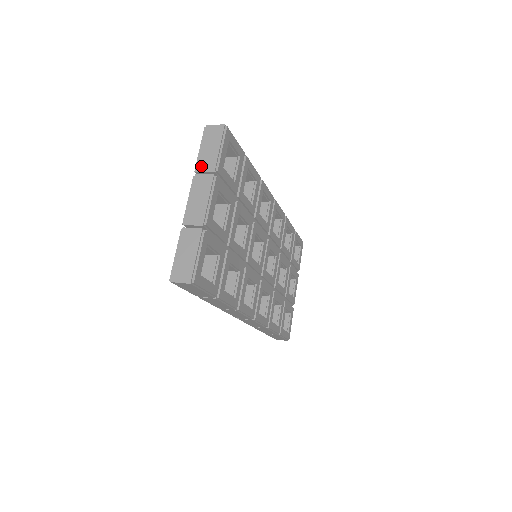
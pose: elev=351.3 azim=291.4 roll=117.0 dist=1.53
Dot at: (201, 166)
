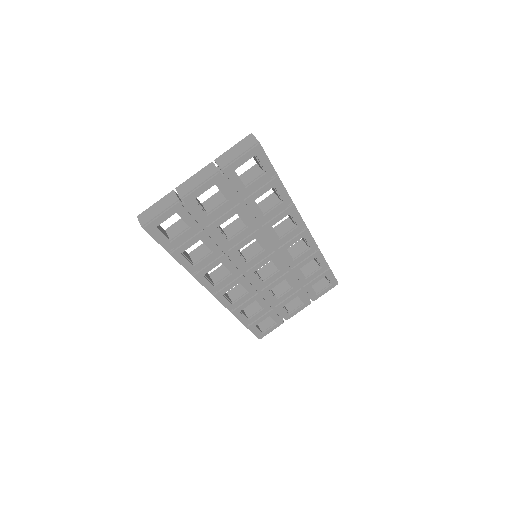
Dot at: (220, 159)
